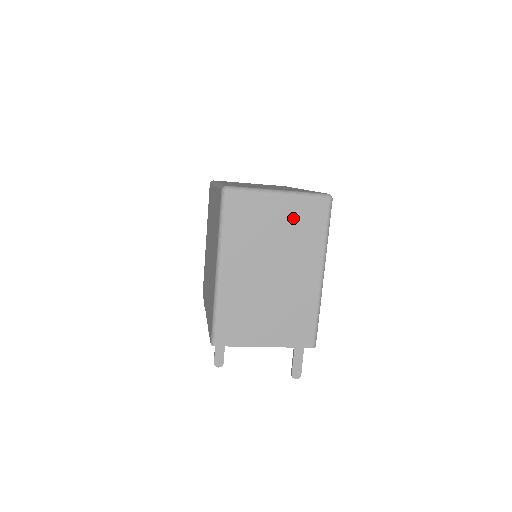
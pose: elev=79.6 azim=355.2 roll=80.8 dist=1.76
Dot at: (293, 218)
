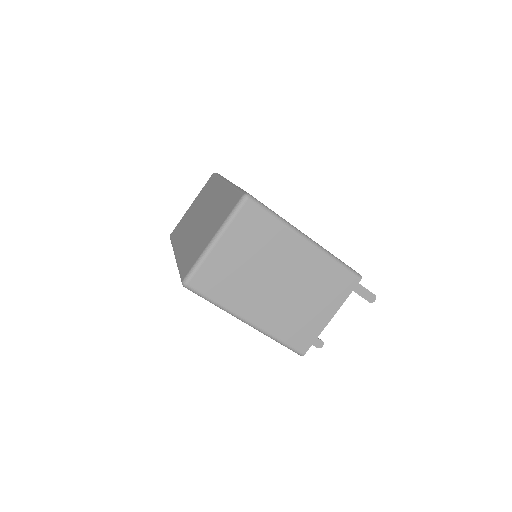
Dot at: (244, 240)
